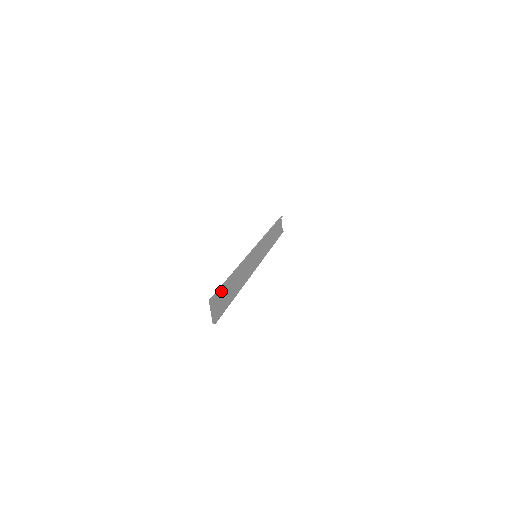
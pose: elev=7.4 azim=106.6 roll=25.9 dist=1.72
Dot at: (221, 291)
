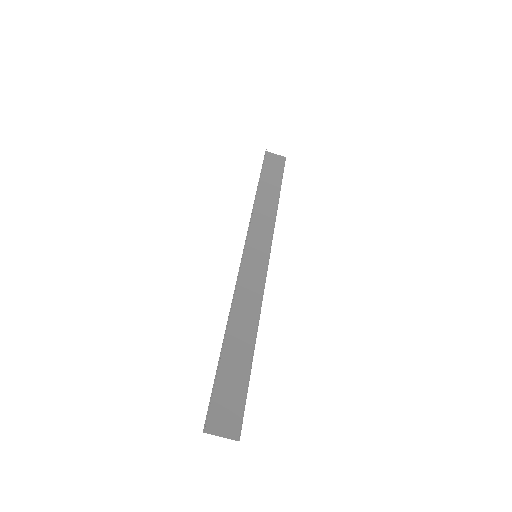
Dot at: (220, 387)
